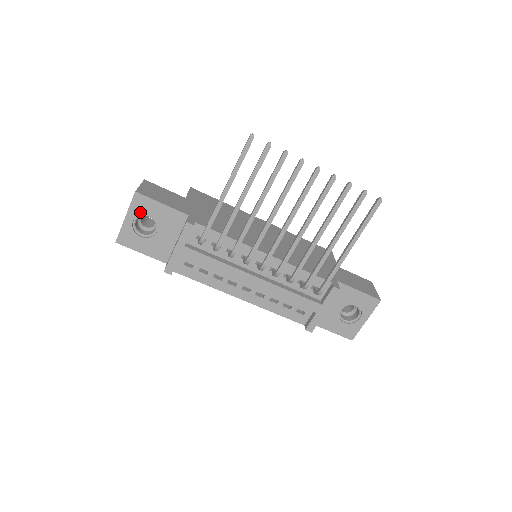
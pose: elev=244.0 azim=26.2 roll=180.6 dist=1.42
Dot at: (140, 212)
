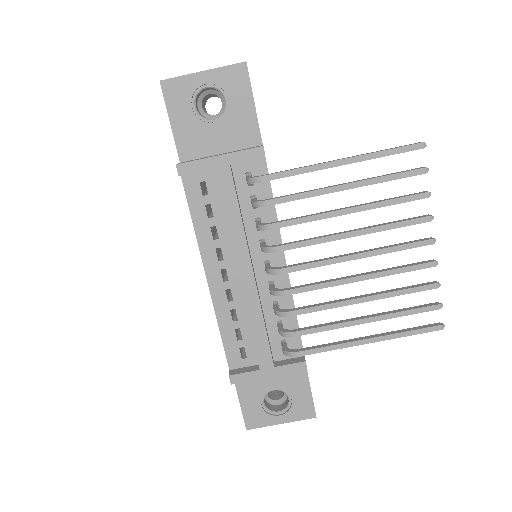
Dot at: (224, 85)
